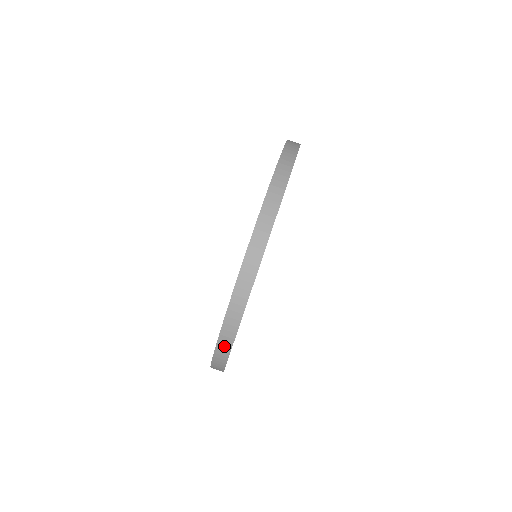
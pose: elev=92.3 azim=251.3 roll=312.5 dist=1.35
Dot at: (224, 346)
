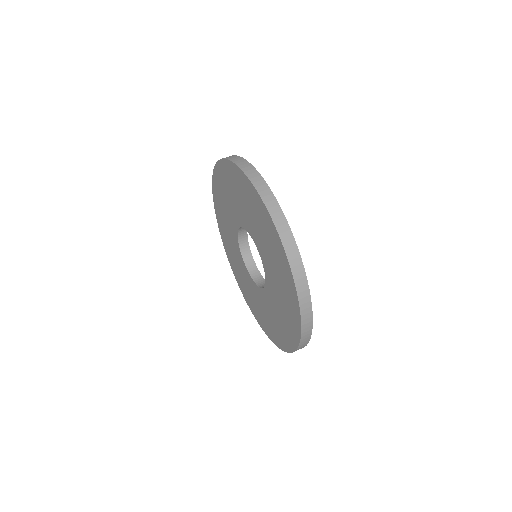
Dot at: (306, 334)
